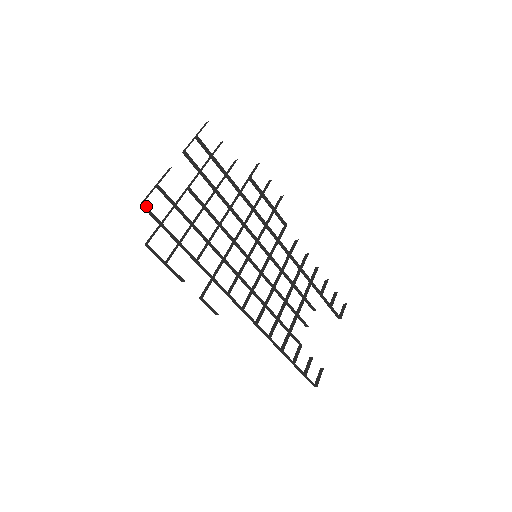
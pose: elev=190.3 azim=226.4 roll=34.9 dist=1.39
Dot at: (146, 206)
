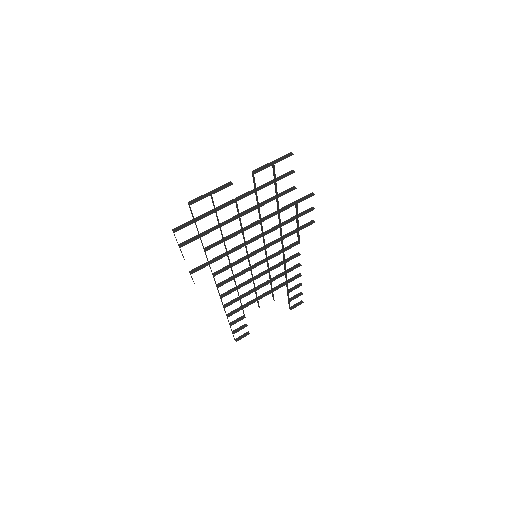
Dot at: occluded
